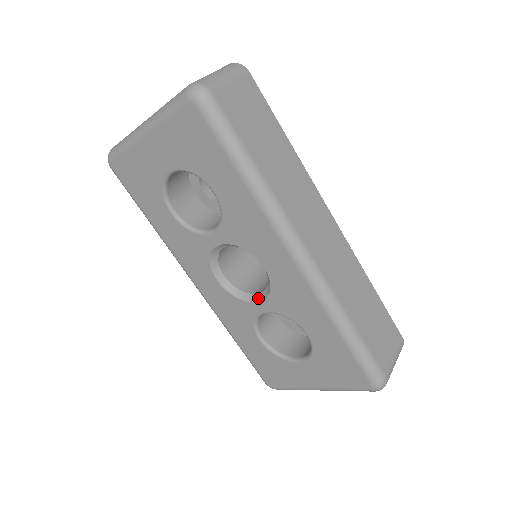
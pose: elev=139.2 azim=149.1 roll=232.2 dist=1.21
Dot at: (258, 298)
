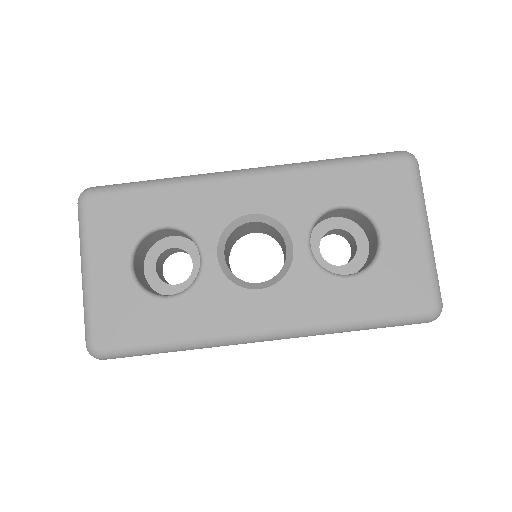
Dot at: (289, 247)
